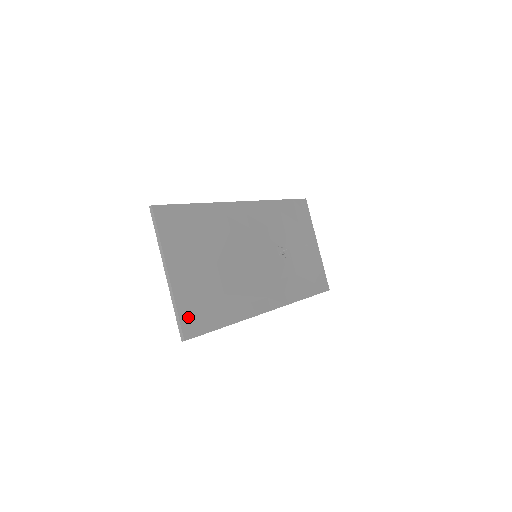
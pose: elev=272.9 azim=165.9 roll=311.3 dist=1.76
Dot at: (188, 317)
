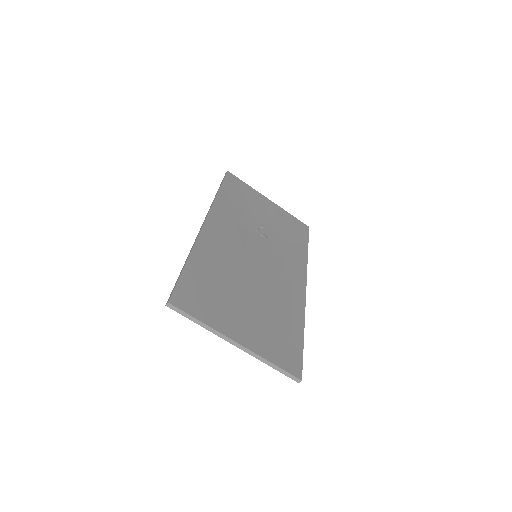
Dot at: (283, 360)
